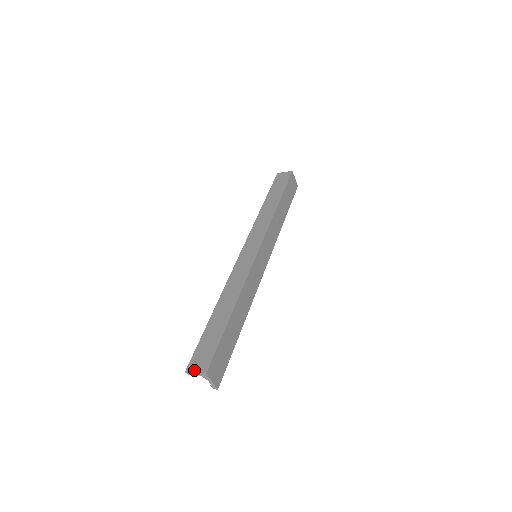
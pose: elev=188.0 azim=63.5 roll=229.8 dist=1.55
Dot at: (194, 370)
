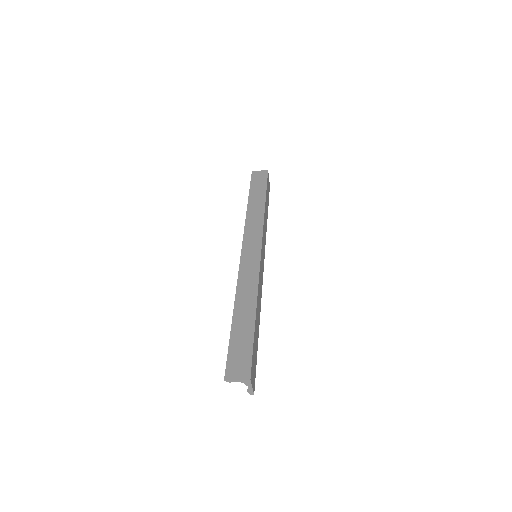
Dot at: (235, 377)
